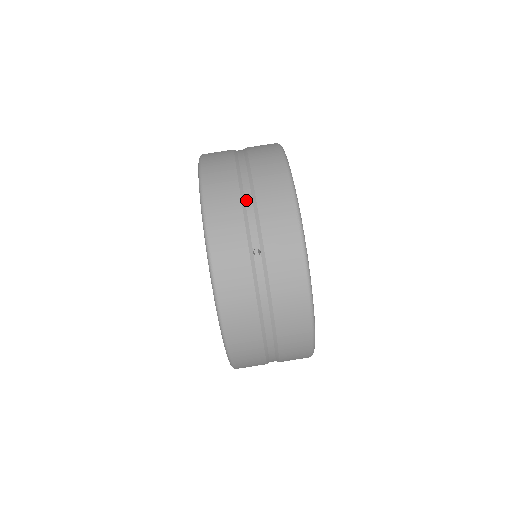
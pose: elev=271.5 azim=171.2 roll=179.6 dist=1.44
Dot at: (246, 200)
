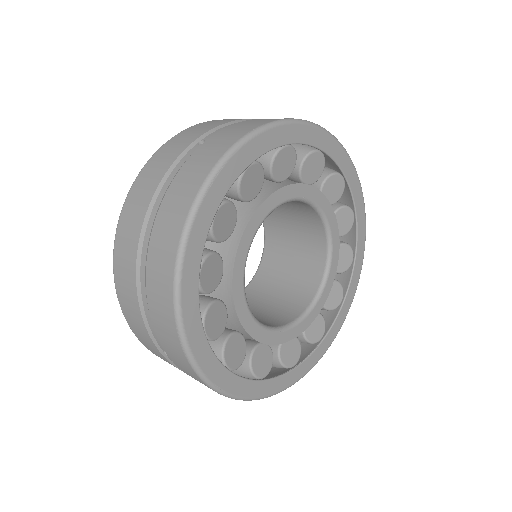
Dot at: occluded
